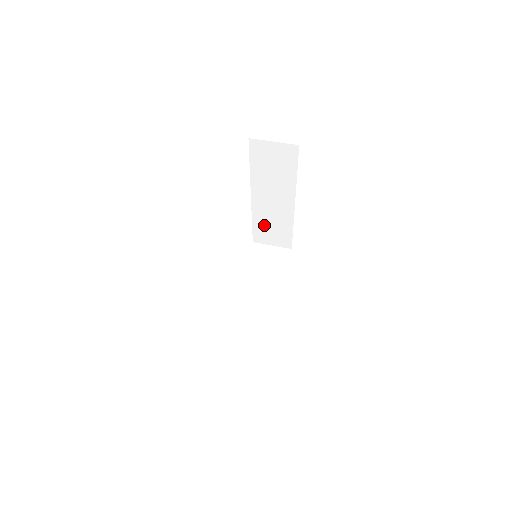
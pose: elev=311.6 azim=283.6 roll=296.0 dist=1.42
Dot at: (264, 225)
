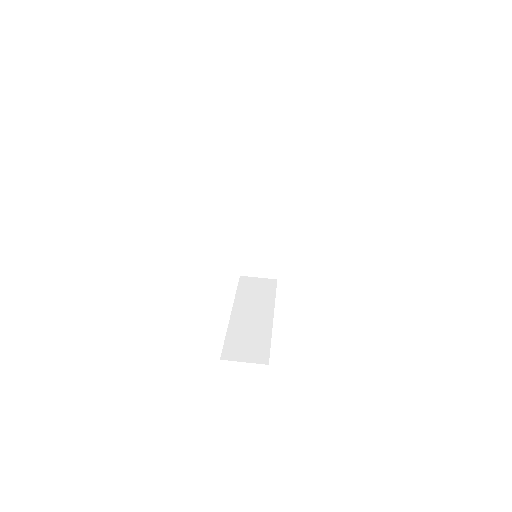
Dot at: occluded
